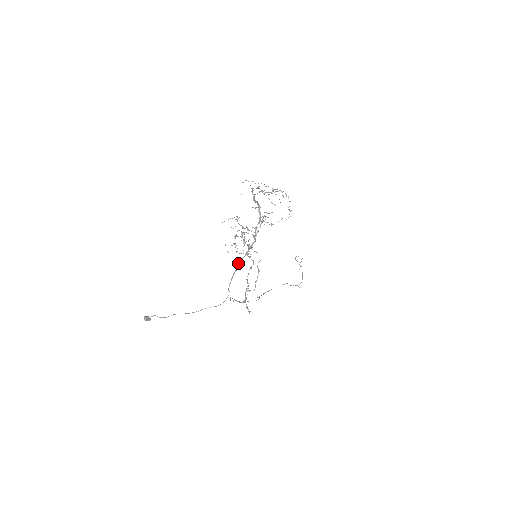
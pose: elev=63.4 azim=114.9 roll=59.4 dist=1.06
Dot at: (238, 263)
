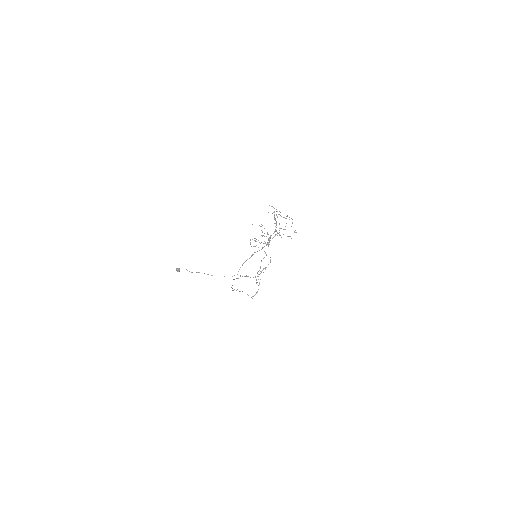
Dot at: (253, 254)
